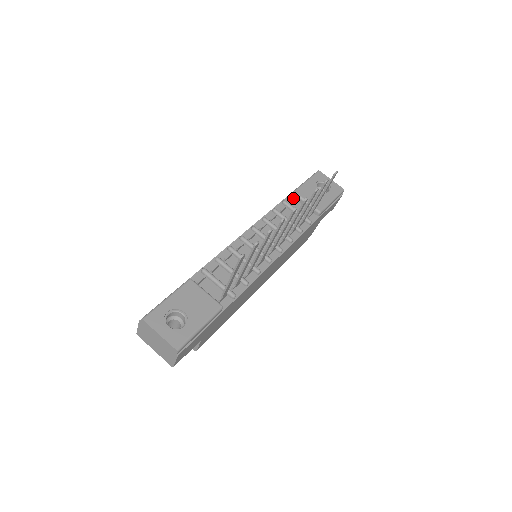
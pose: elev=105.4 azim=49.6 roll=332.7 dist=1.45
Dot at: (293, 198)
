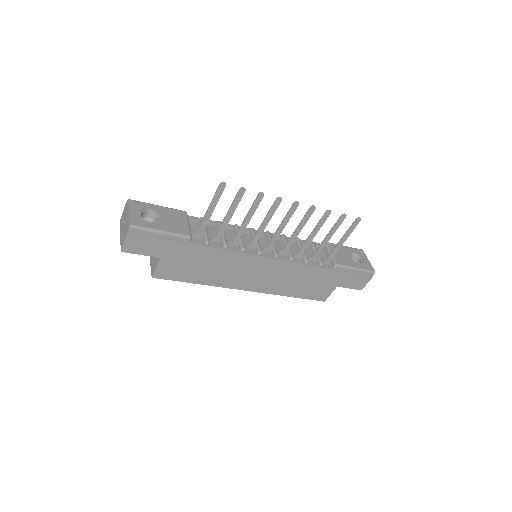
Dot at: occluded
